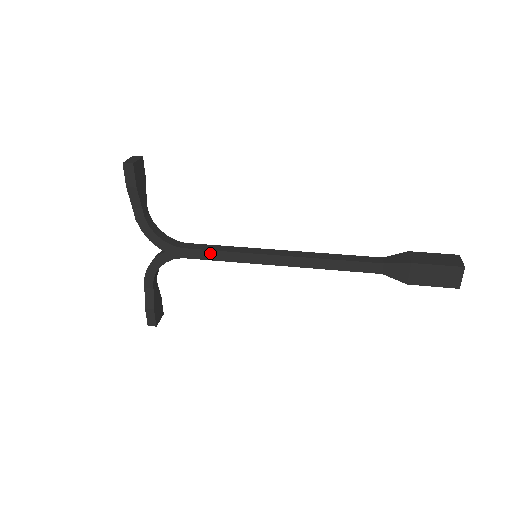
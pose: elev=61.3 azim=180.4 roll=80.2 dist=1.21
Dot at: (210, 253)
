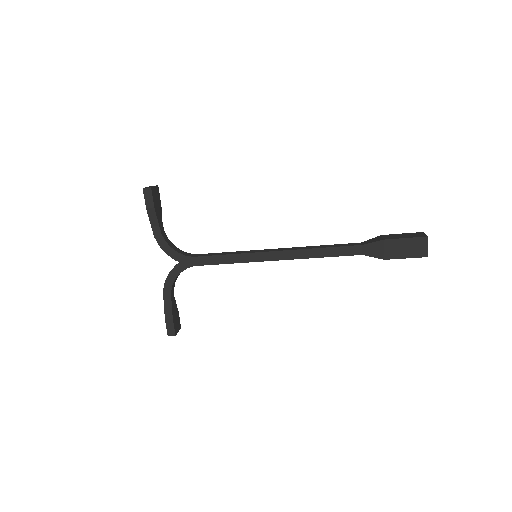
Dot at: (217, 258)
